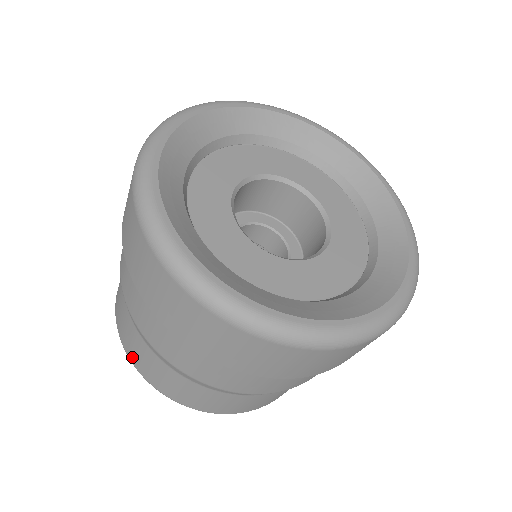
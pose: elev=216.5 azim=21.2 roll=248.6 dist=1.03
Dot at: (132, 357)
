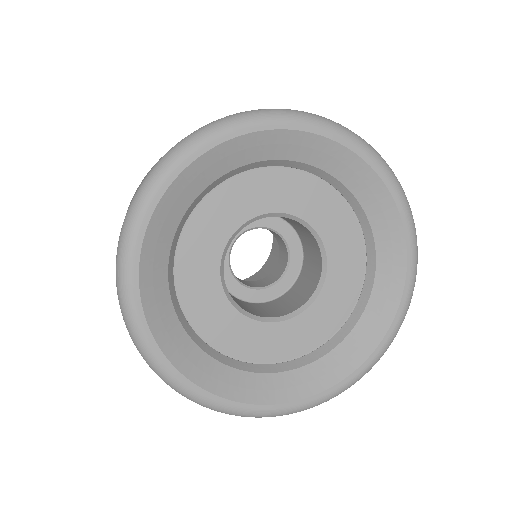
Dot at: occluded
